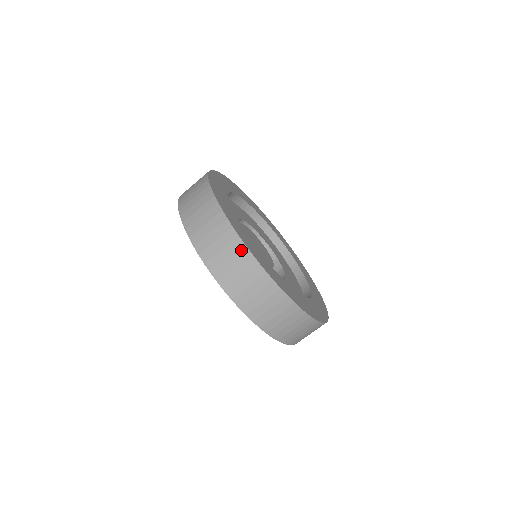
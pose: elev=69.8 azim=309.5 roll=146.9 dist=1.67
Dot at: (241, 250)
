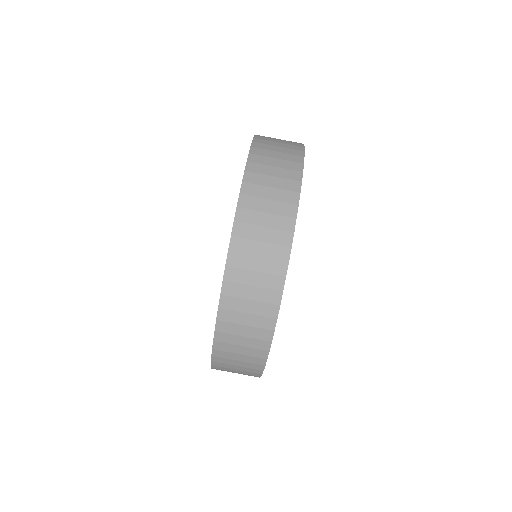
Dot at: (296, 163)
